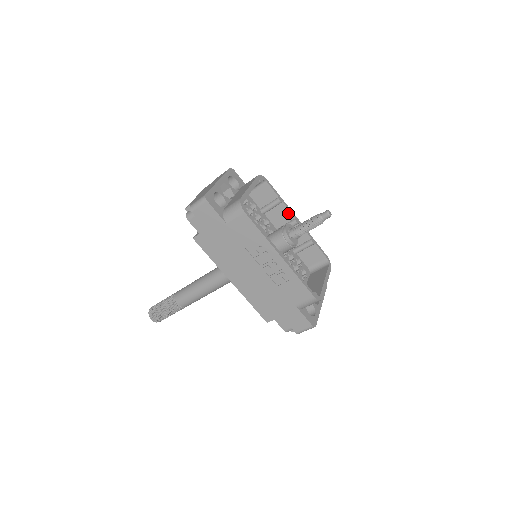
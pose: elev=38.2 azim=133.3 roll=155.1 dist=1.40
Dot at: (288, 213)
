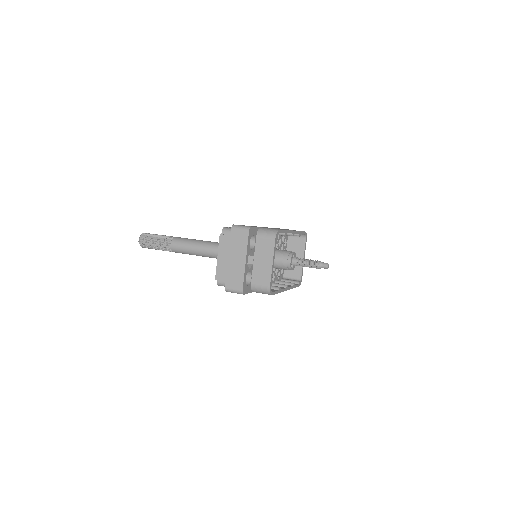
Dot at: occluded
